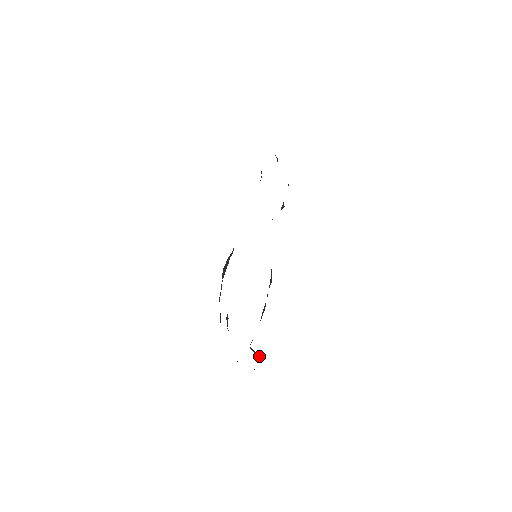
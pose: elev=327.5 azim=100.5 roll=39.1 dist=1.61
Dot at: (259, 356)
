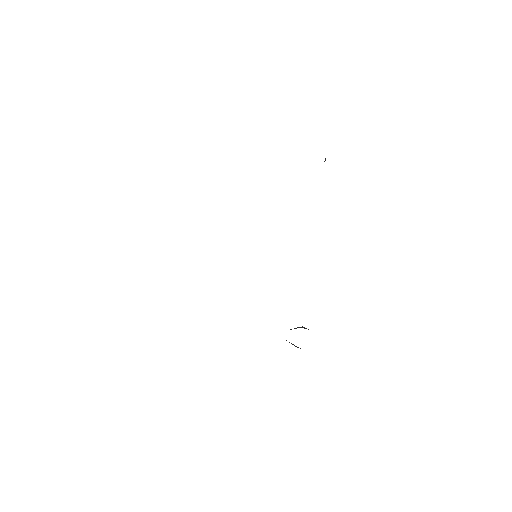
Dot at: occluded
